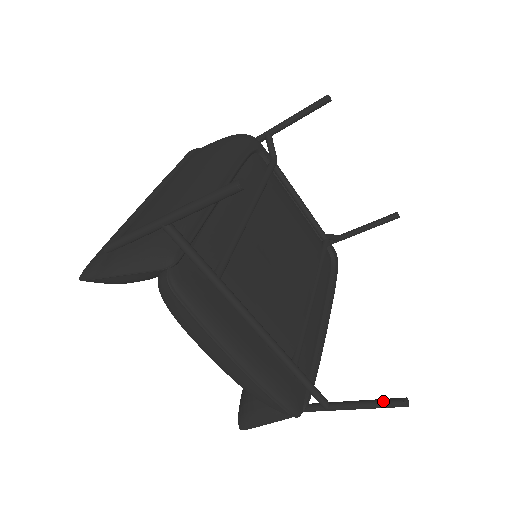
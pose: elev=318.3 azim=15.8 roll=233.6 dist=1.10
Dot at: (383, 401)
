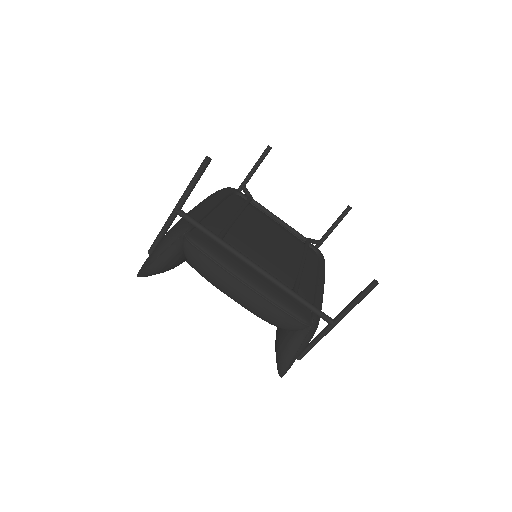
Dot at: (362, 291)
